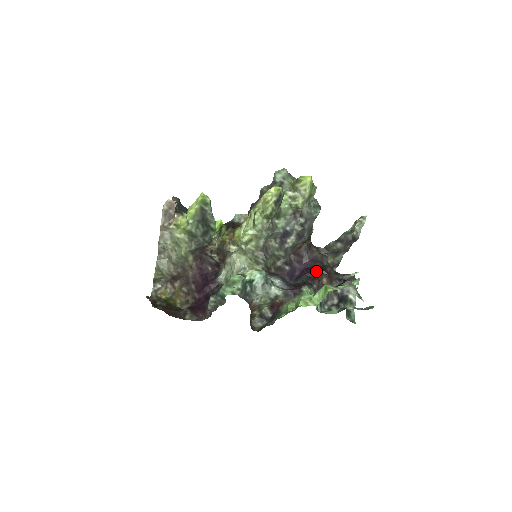
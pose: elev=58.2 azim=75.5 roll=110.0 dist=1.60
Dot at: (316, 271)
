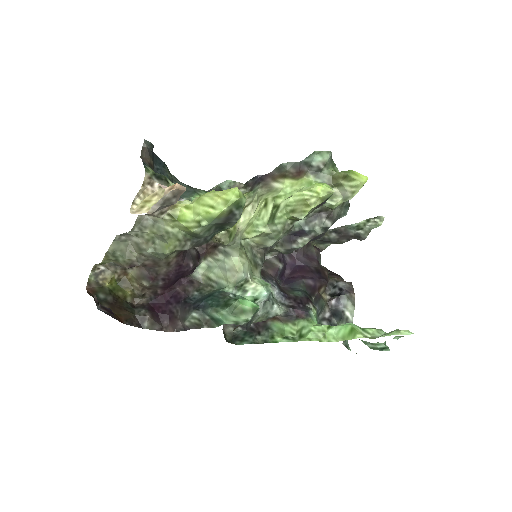
Dot at: (316, 278)
